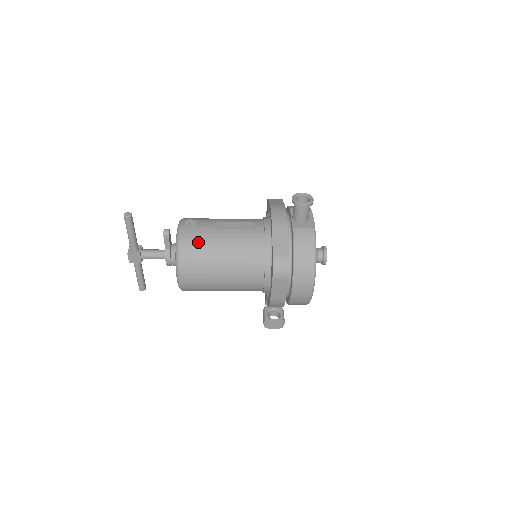
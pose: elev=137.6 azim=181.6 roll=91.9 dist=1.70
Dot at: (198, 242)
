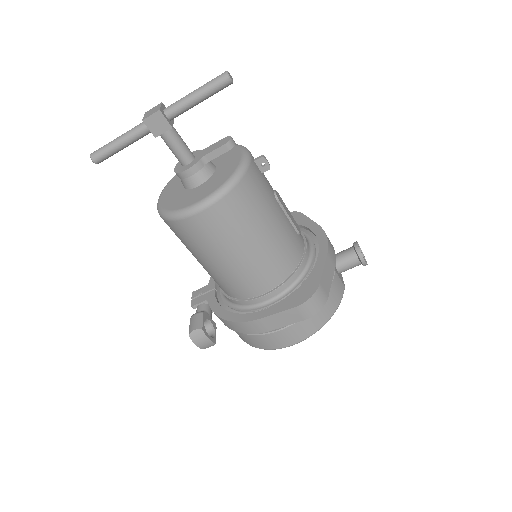
Dot at: (259, 193)
